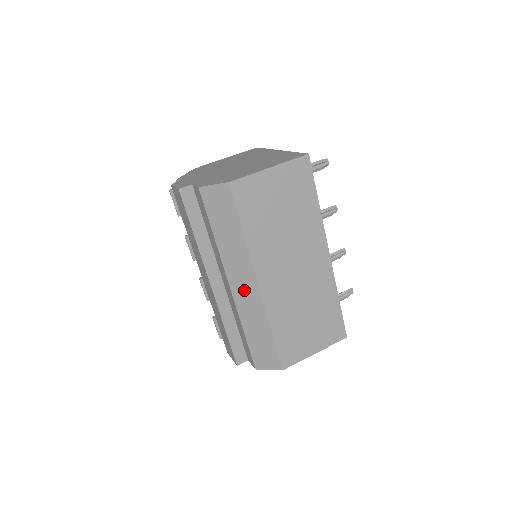
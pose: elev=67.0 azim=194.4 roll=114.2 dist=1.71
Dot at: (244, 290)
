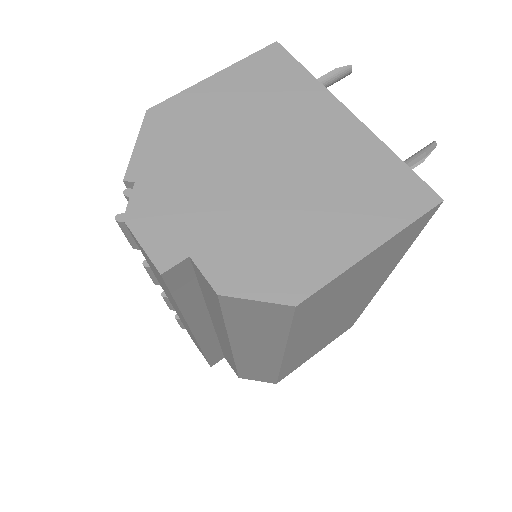
Dot at: (255, 356)
